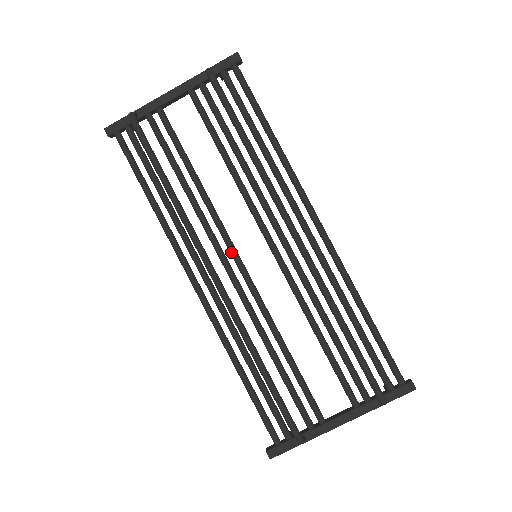
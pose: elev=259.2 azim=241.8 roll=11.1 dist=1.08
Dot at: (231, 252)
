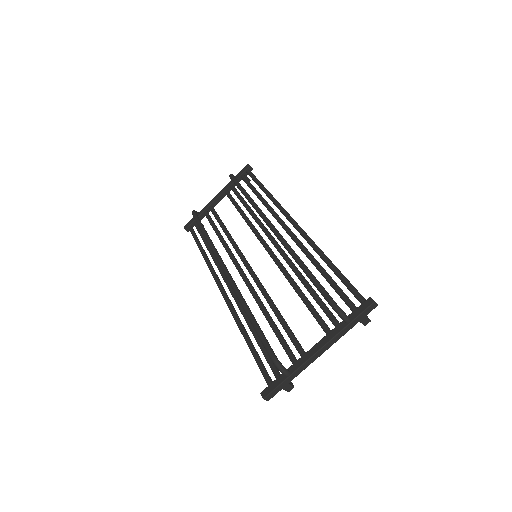
Dot at: (242, 260)
